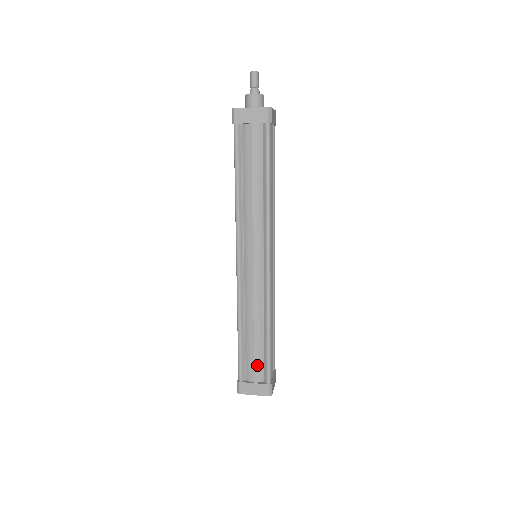
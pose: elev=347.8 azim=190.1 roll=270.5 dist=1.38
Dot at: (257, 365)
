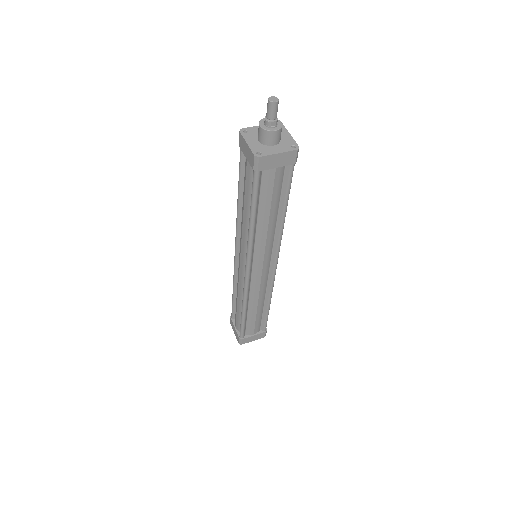
Dot at: (238, 321)
